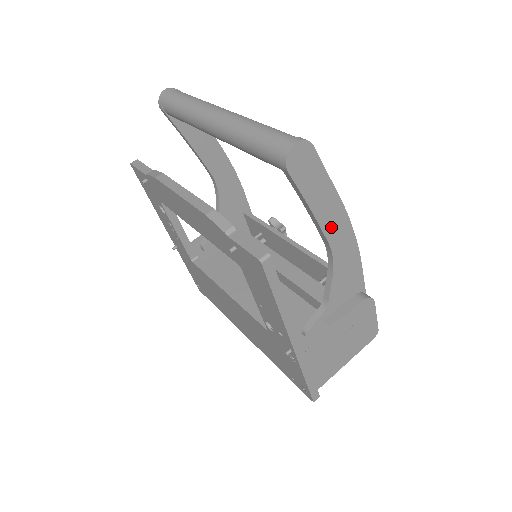
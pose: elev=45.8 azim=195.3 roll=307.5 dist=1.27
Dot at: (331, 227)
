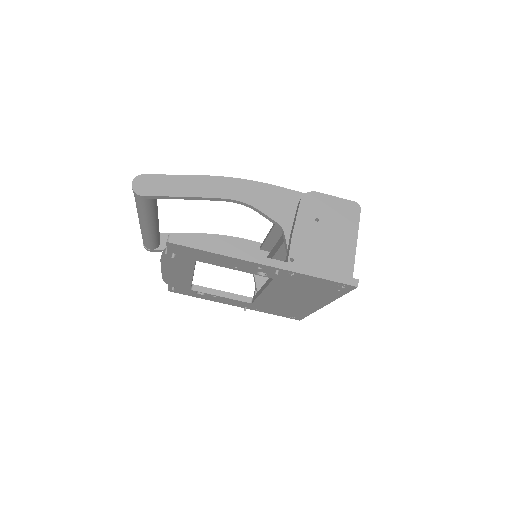
Dot at: (214, 191)
